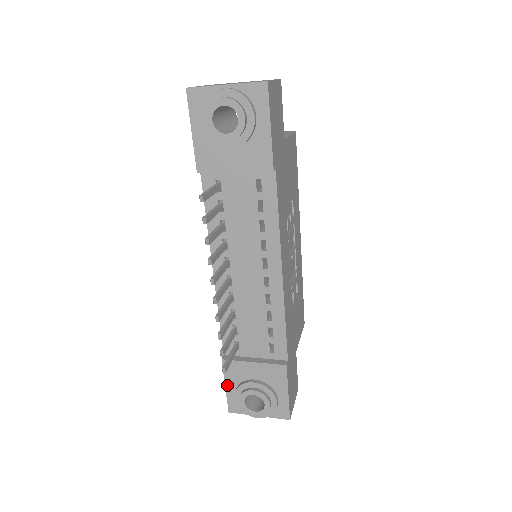
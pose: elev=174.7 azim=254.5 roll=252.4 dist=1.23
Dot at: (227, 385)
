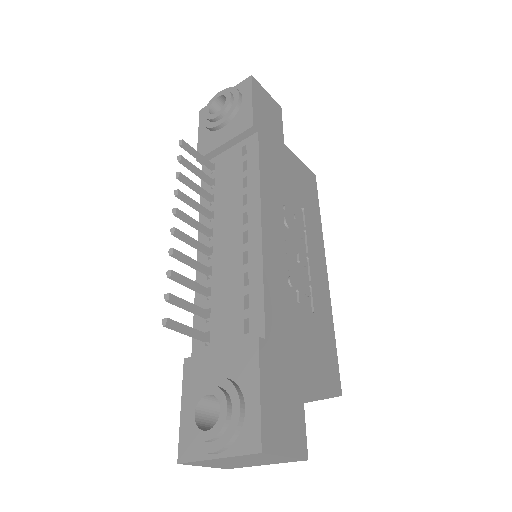
Dot at: (183, 404)
